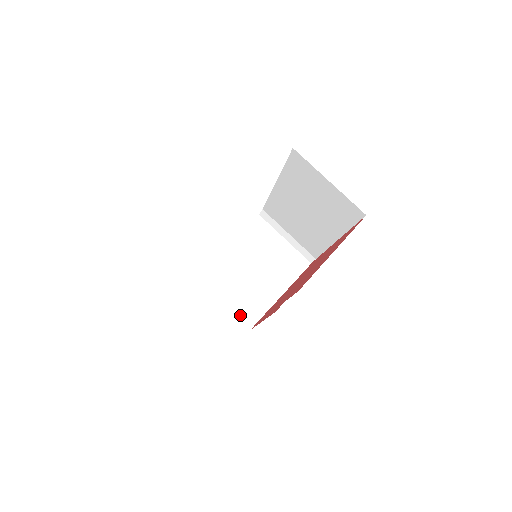
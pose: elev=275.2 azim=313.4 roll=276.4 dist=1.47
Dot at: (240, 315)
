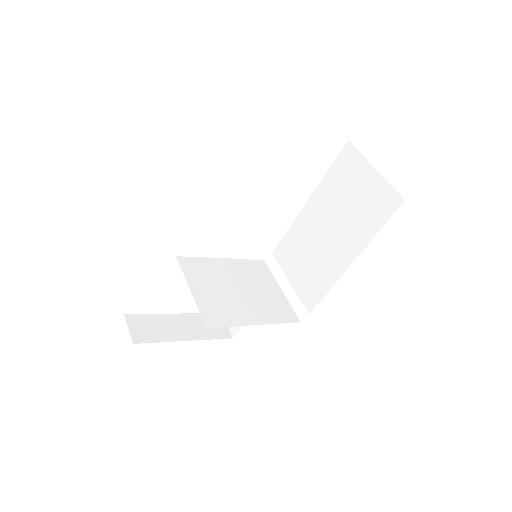
Dot at: (204, 310)
